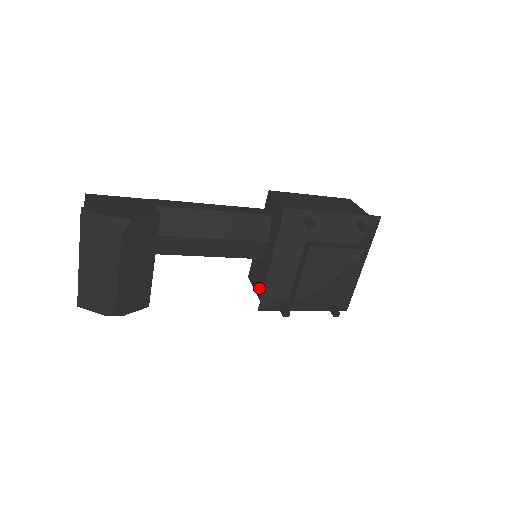
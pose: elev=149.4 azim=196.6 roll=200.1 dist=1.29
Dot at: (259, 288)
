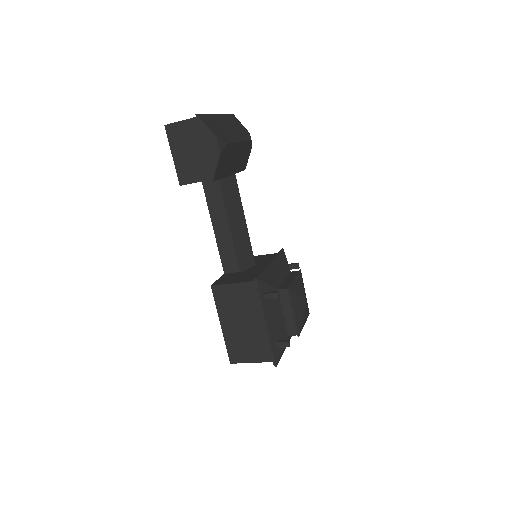
Dot at: (244, 279)
